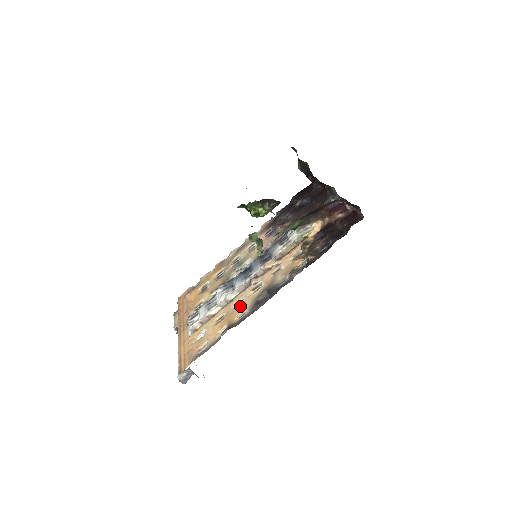
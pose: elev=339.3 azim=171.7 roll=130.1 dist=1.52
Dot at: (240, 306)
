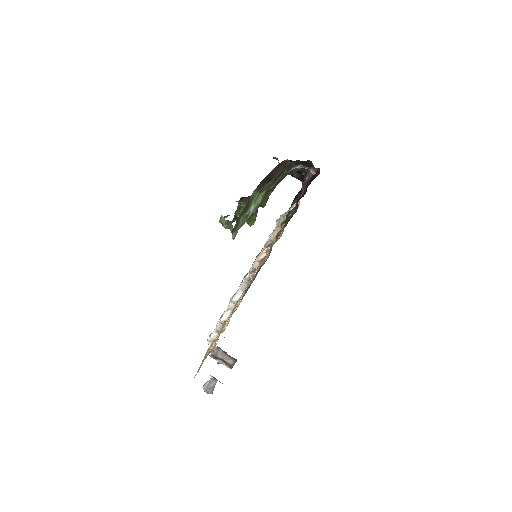
Dot at: occluded
